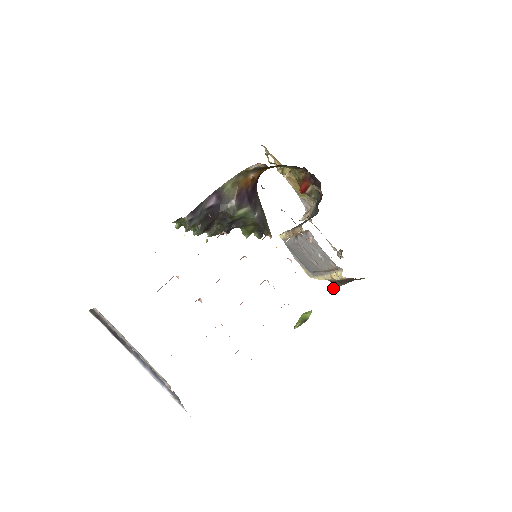
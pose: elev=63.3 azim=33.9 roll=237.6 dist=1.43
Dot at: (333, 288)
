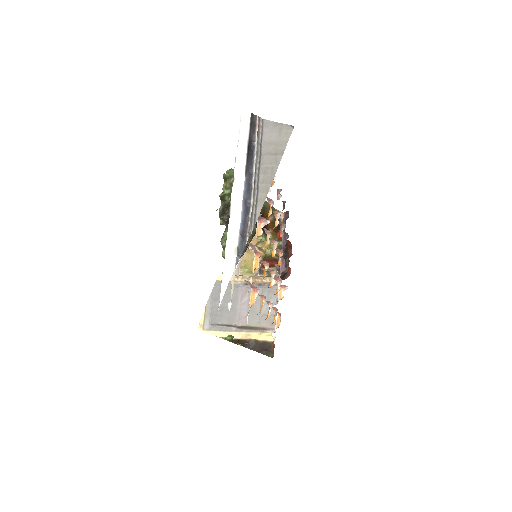
Dot at: (243, 344)
